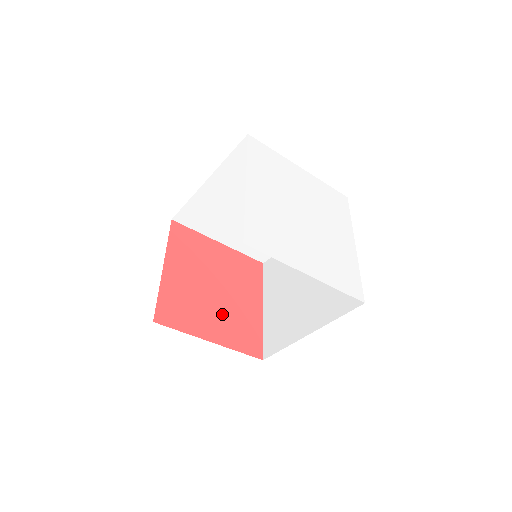
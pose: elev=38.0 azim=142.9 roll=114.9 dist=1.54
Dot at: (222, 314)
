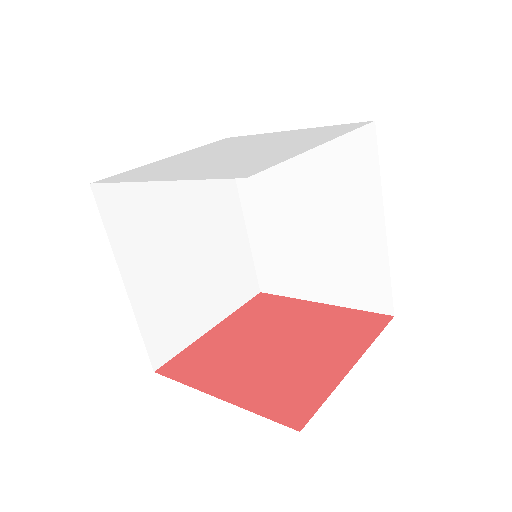
Dot at: (315, 345)
